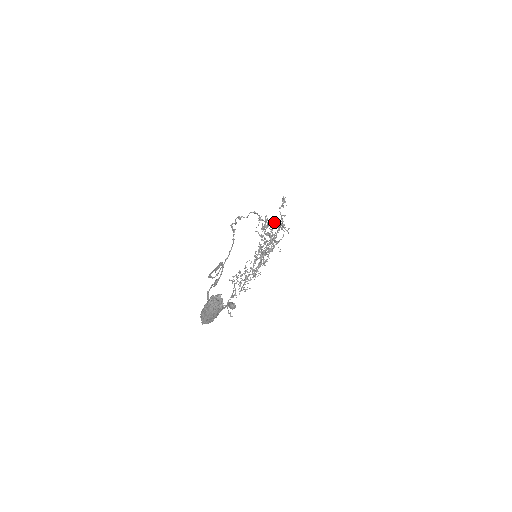
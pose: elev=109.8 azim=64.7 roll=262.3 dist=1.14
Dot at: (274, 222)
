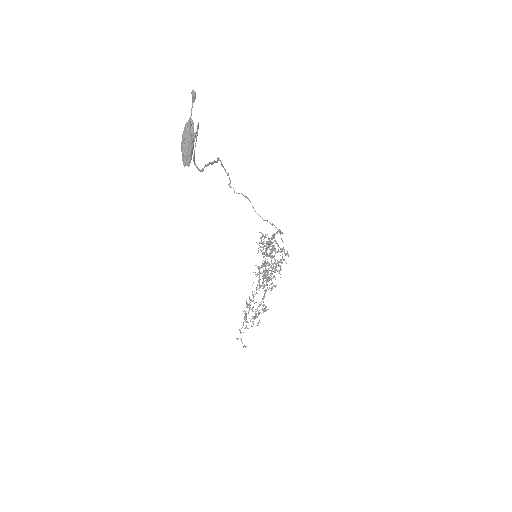
Dot at: (274, 248)
